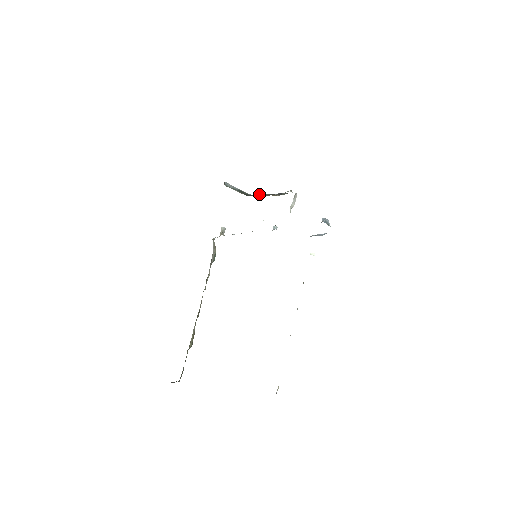
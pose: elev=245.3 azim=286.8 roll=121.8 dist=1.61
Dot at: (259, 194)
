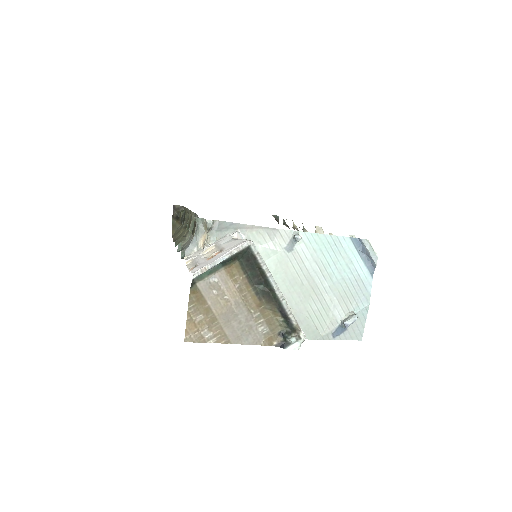
Dot at: (262, 269)
